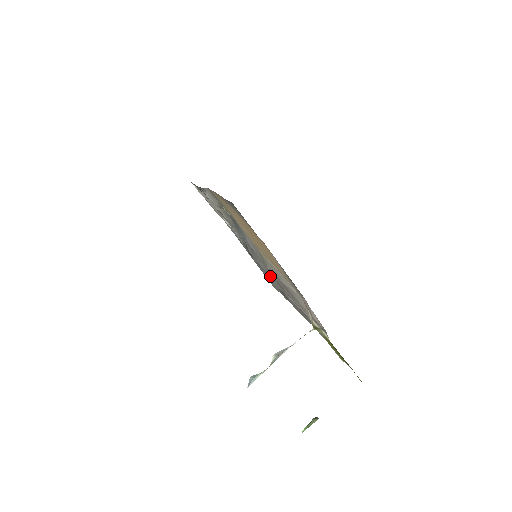
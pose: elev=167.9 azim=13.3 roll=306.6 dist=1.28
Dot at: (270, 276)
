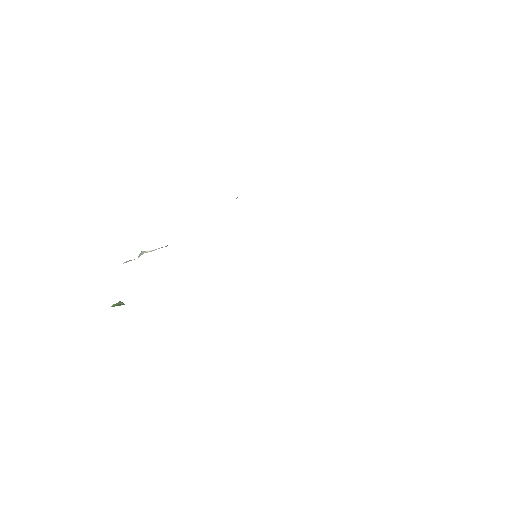
Dot at: occluded
